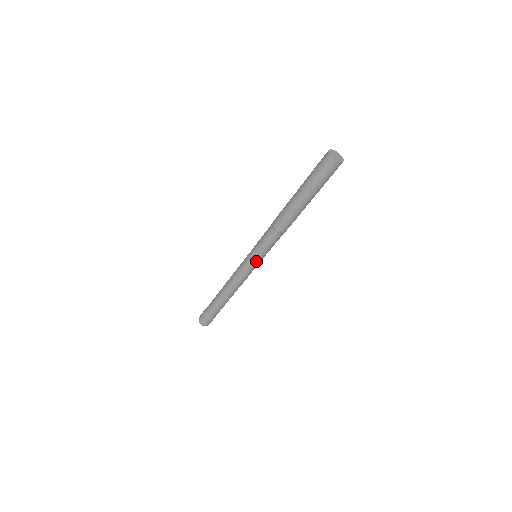
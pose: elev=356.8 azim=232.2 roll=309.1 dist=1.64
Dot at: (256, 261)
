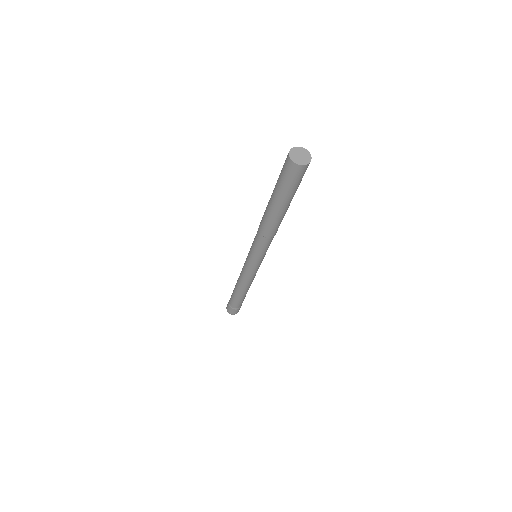
Dot at: (257, 263)
